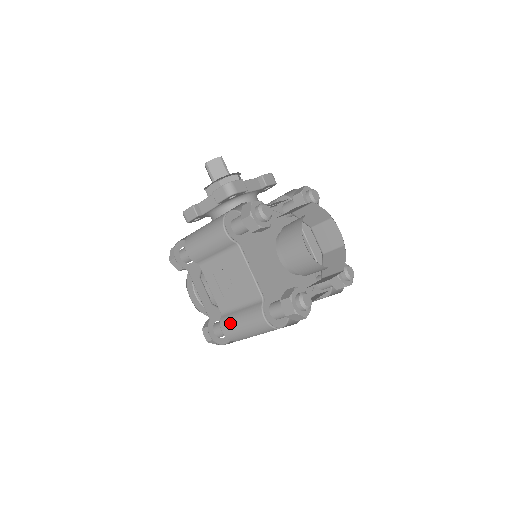
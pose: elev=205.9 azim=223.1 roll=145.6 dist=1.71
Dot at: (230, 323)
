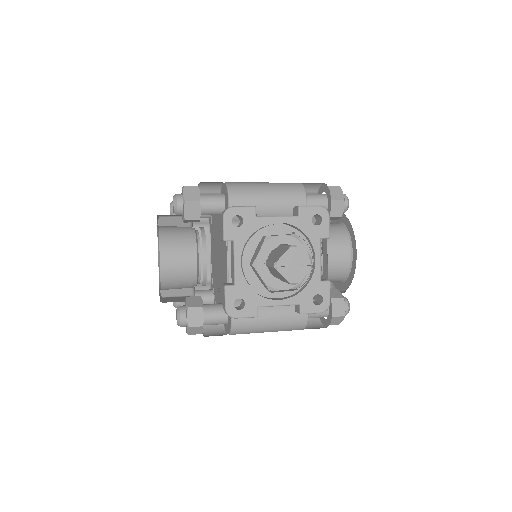
Dot at: occluded
